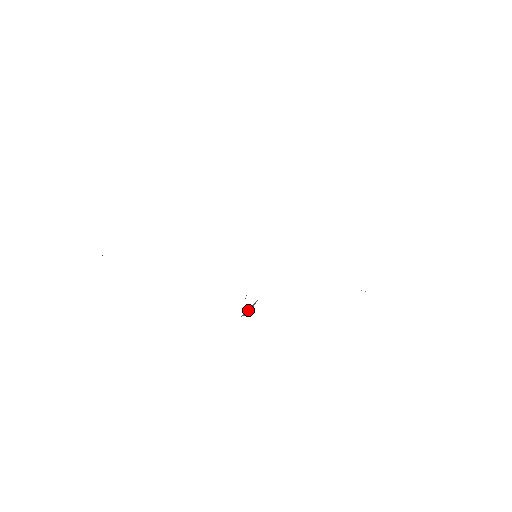
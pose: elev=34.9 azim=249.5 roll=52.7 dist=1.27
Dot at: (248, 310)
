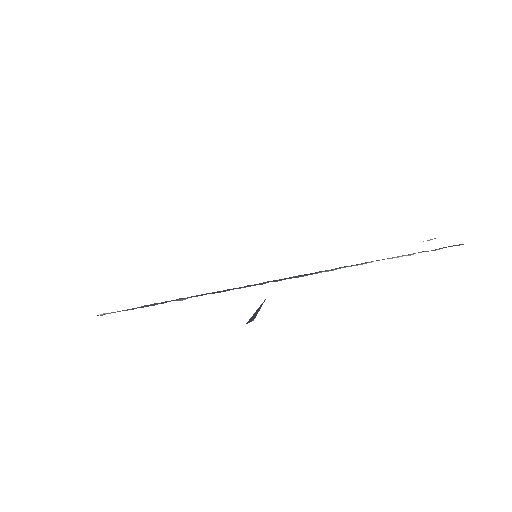
Dot at: (255, 314)
